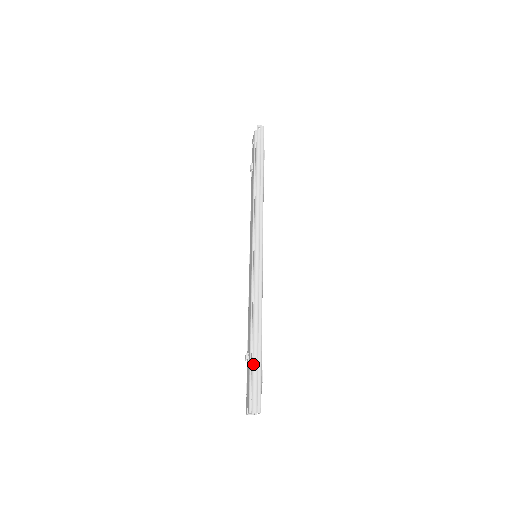
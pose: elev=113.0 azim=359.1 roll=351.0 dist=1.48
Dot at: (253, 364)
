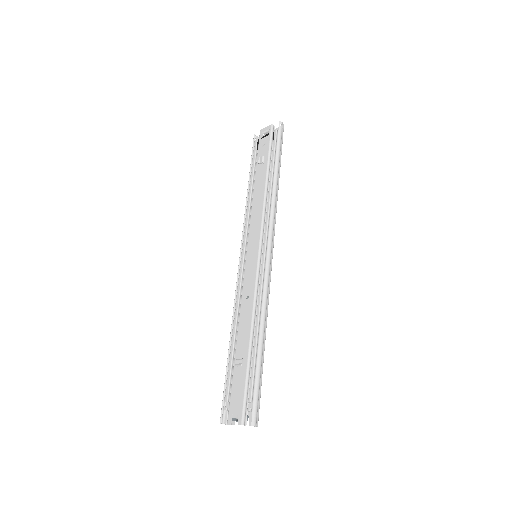
Dot at: (257, 374)
